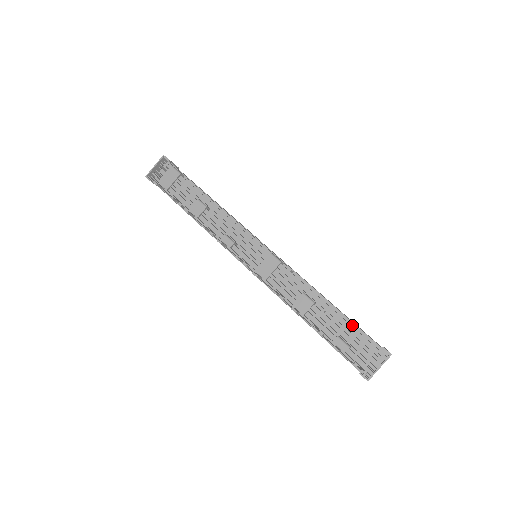
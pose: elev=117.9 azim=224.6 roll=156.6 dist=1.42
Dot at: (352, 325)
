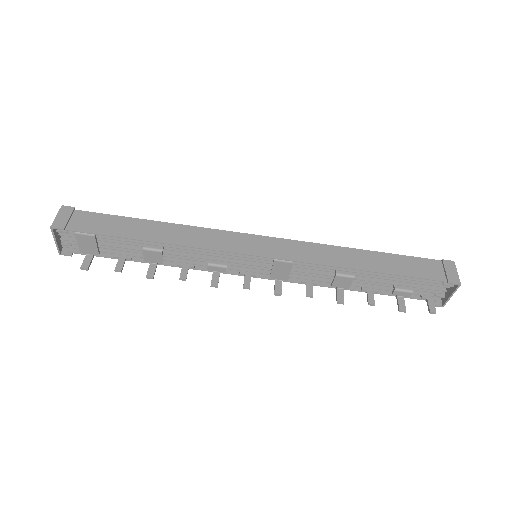
Dot at: (400, 258)
